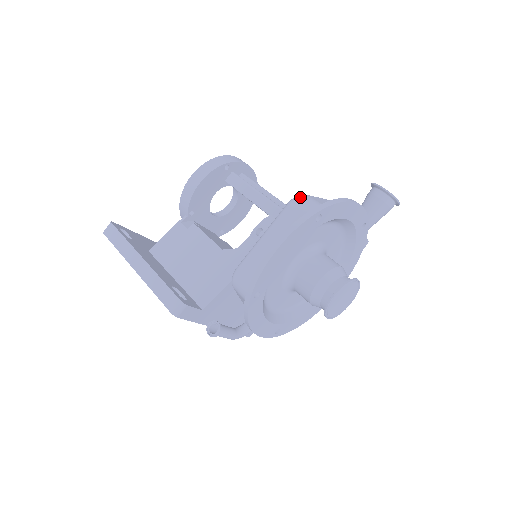
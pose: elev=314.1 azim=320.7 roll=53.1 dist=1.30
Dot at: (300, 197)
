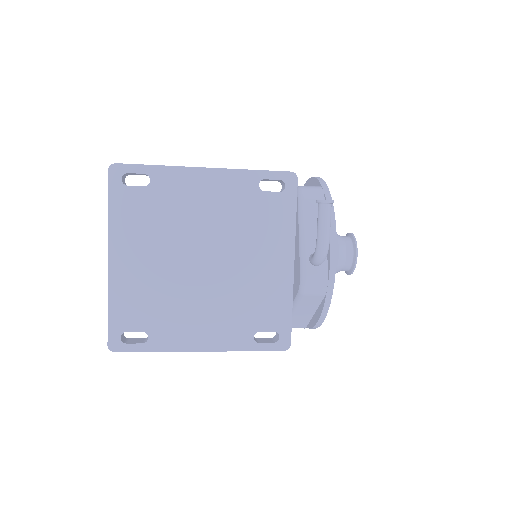
Dot at: occluded
